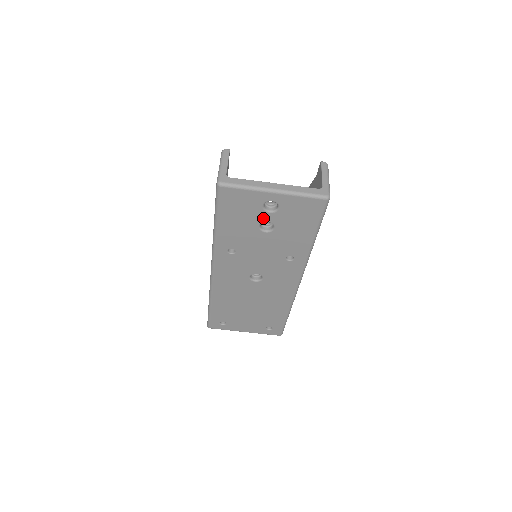
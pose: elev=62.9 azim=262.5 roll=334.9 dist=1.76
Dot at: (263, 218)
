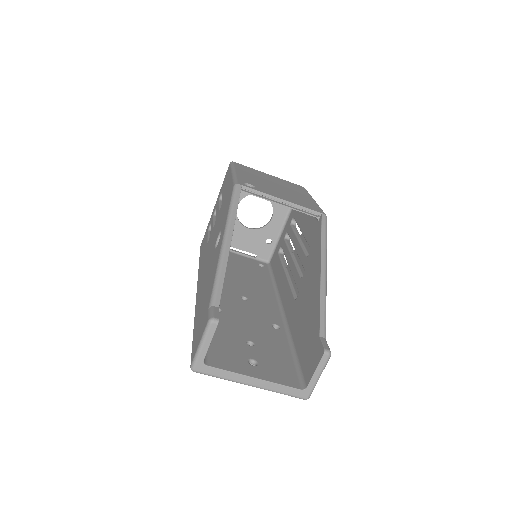
Dot at: occluded
